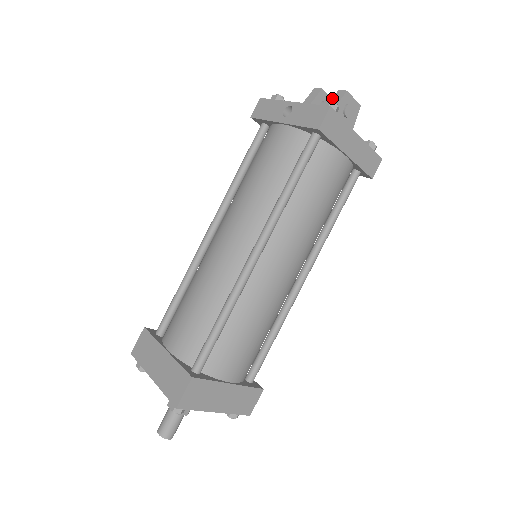
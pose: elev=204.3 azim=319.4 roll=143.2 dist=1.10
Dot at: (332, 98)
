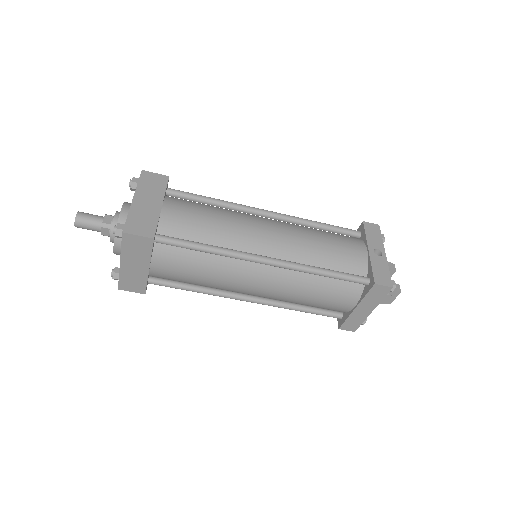
Dot at: occluded
